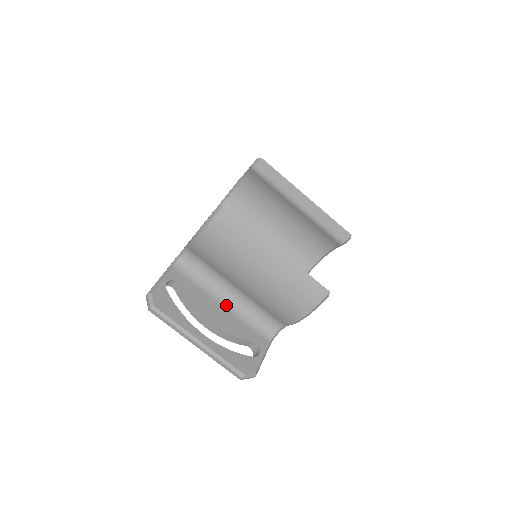
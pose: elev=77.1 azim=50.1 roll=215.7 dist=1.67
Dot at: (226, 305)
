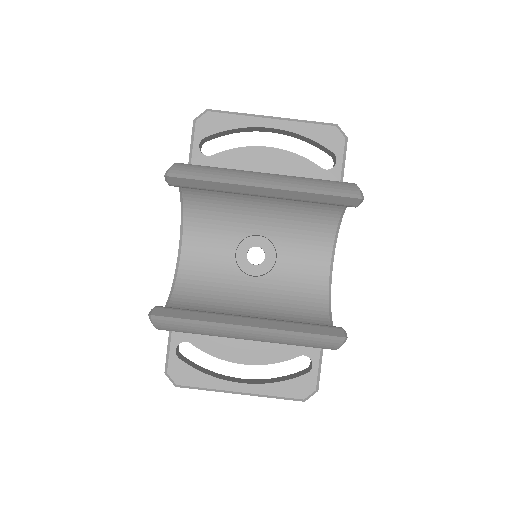
Dot at: occluded
